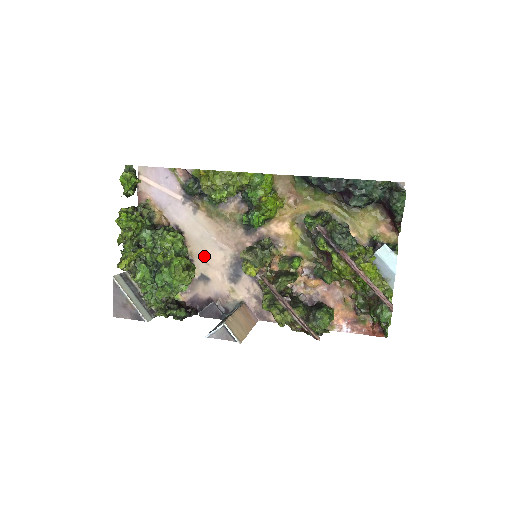
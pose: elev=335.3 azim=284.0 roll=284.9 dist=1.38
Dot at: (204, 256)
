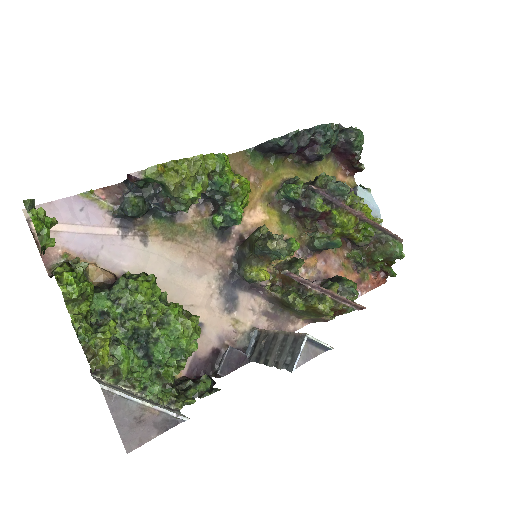
Dot at: (182, 297)
